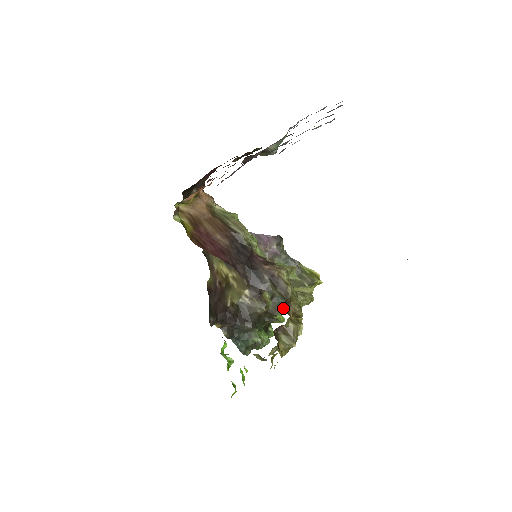
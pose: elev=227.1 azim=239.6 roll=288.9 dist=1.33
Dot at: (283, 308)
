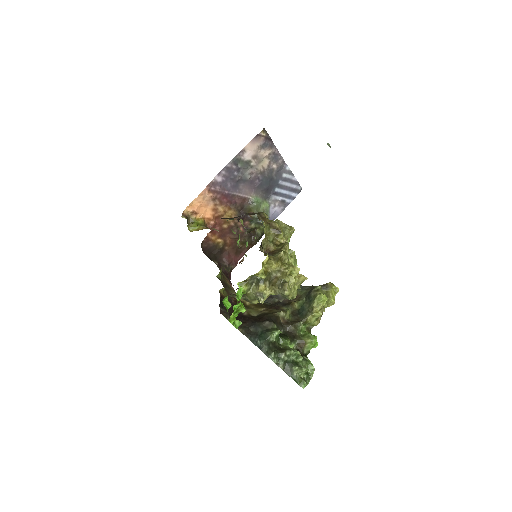
Dot at: (305, 316)
